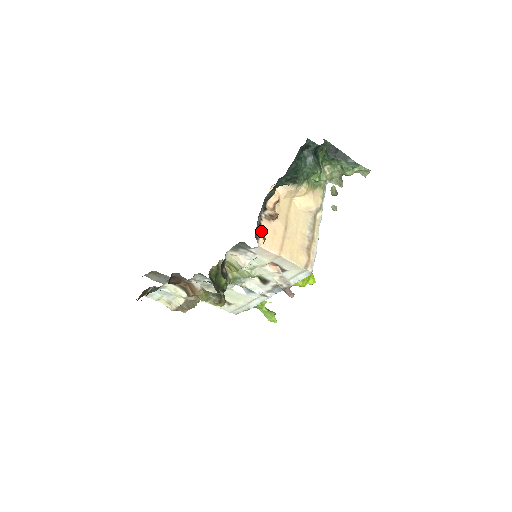
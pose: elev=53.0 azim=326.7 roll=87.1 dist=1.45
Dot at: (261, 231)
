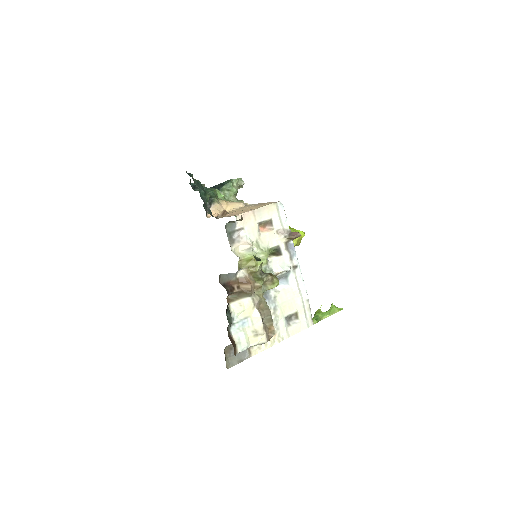
Dot at: occluded
